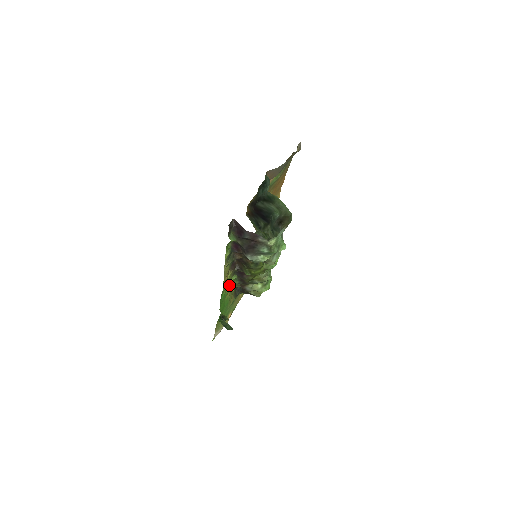
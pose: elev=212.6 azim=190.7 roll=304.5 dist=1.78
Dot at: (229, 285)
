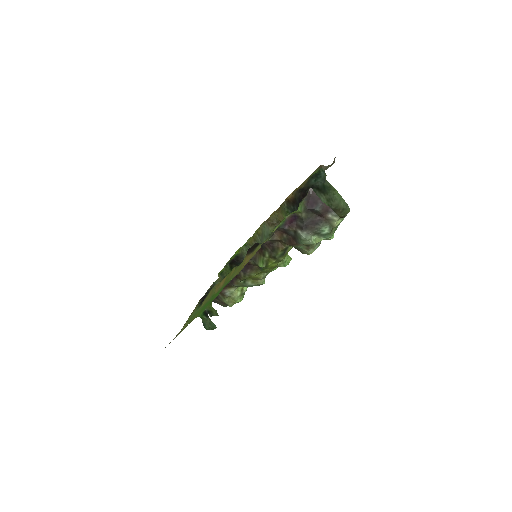
Dot at: (230, 276)
